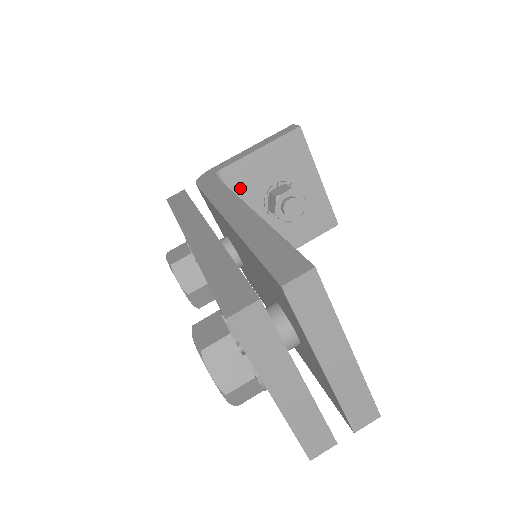
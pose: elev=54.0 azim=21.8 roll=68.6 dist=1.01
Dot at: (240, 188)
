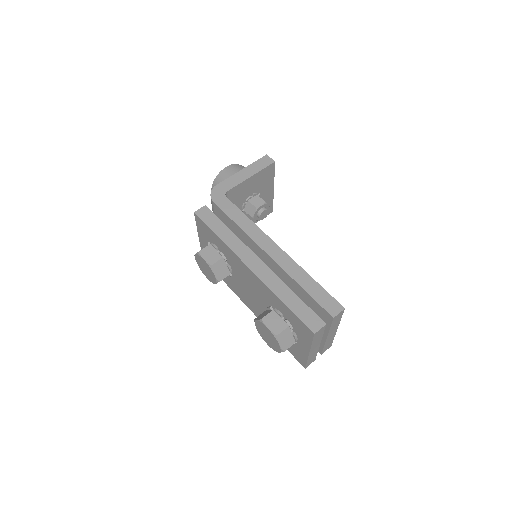
Dot at: (234, 200)
